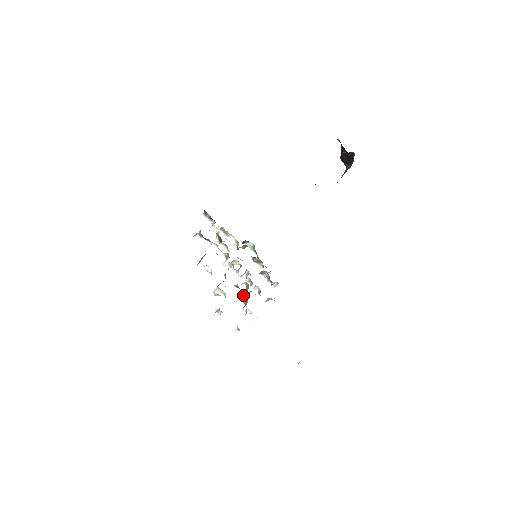
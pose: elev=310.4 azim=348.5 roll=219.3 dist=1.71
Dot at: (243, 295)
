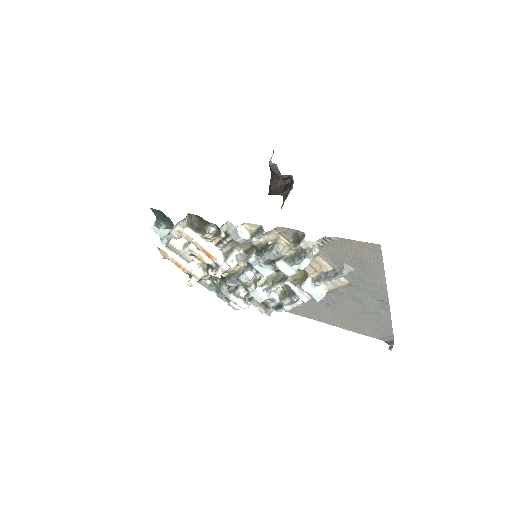
Dot at: occluded
